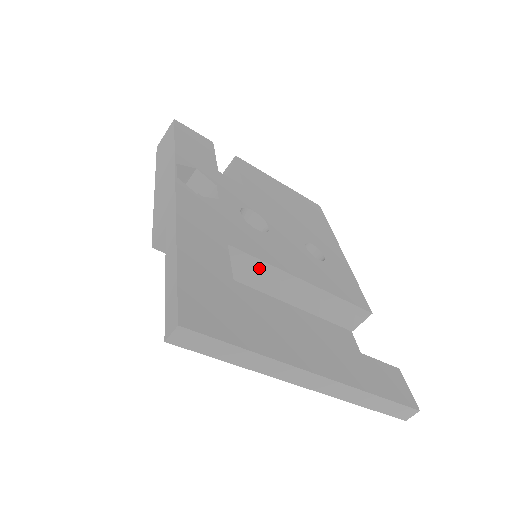
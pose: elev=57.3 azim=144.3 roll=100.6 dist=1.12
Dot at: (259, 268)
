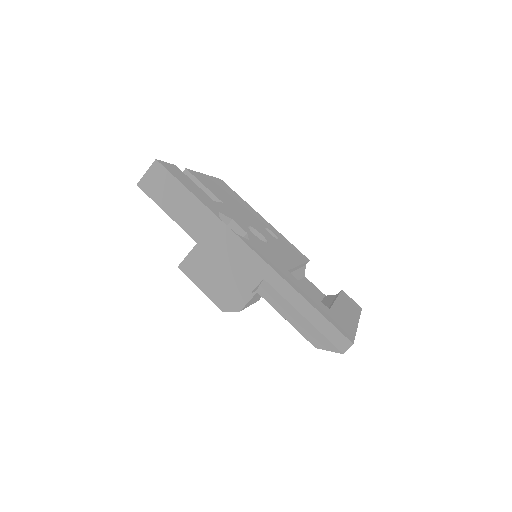
Dot at: occluded
